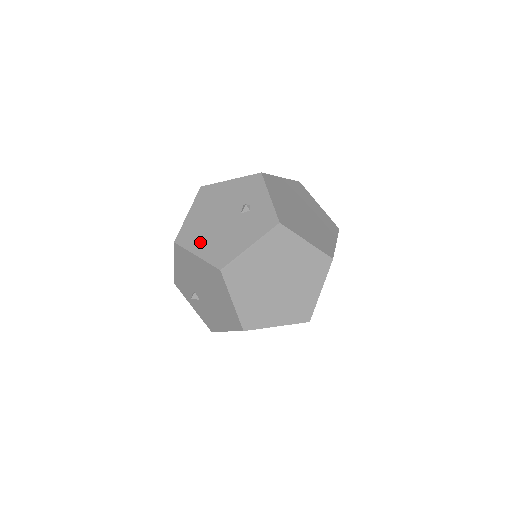
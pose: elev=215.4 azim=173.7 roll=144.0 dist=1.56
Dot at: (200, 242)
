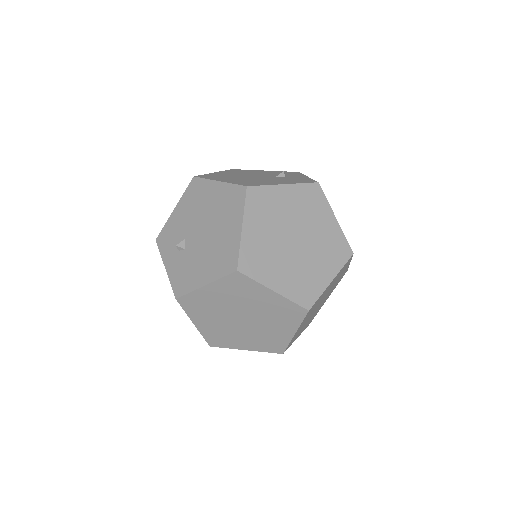
Dot at: (225, 178)
